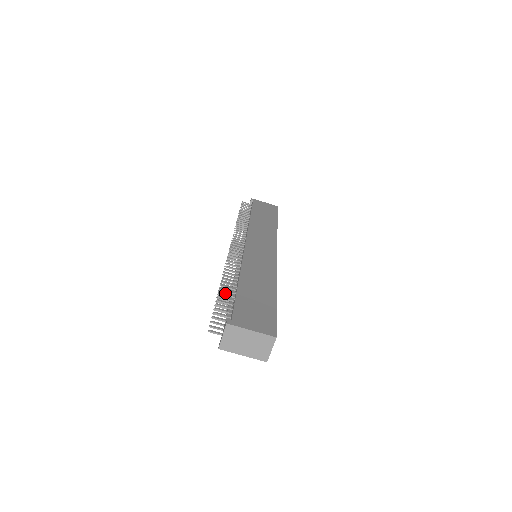
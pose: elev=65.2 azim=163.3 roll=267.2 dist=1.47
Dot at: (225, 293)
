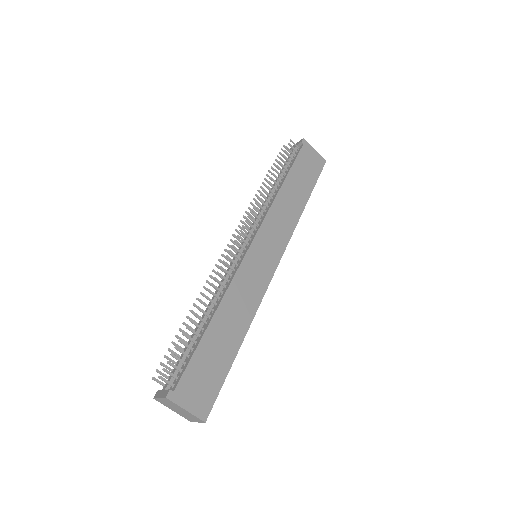
Dot at: occluded
